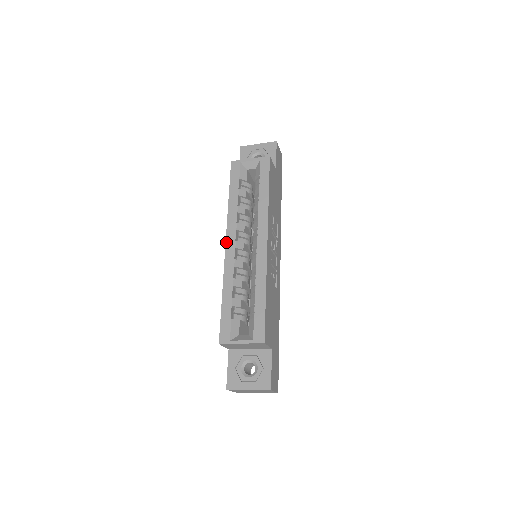
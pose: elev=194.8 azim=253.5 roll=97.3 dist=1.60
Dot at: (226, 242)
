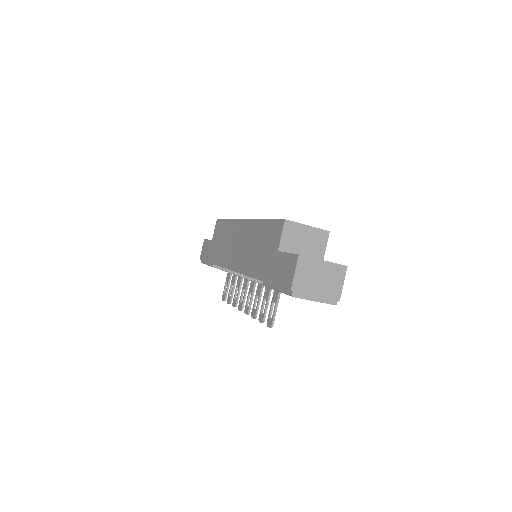
Dot at: (244, 219)
